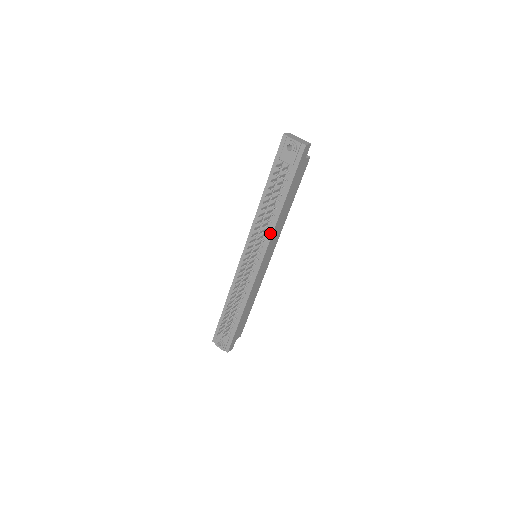
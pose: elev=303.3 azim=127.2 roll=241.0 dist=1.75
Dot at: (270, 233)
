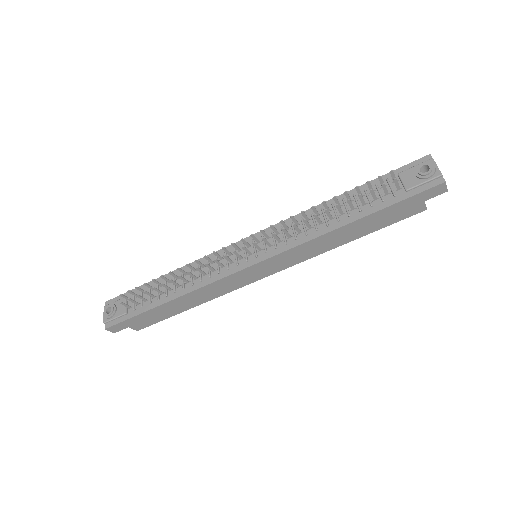
Dot at: (302, 240)
